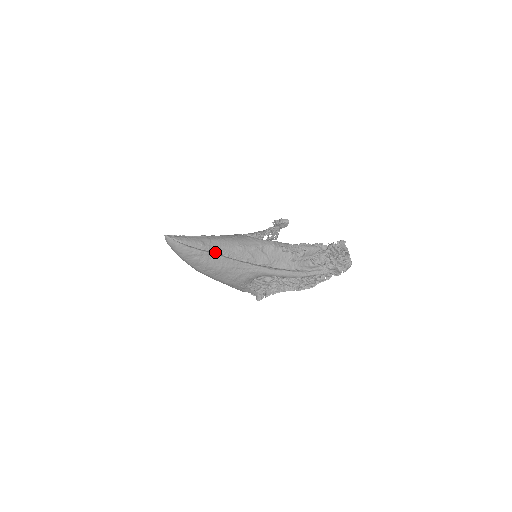
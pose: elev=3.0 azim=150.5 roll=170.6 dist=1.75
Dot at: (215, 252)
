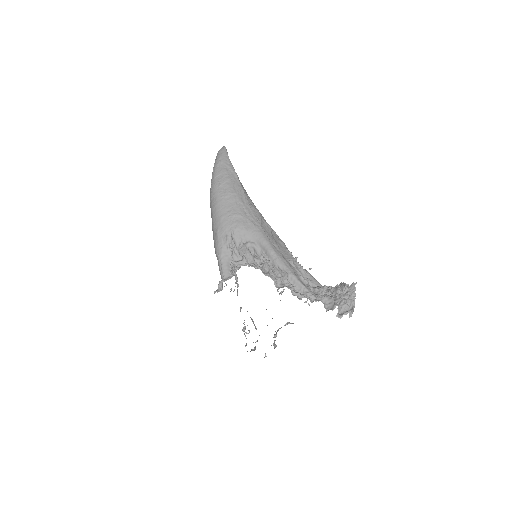
Dot at: occluded
